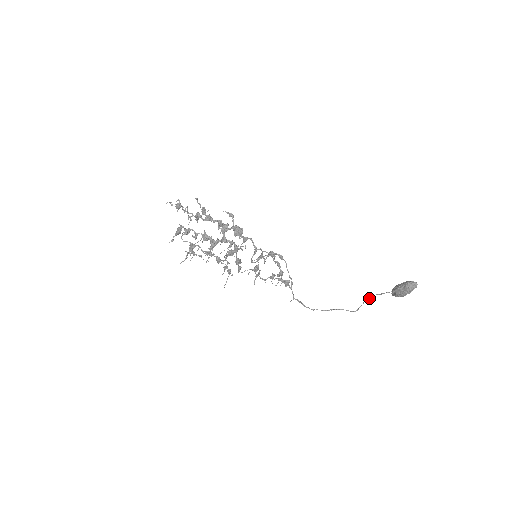
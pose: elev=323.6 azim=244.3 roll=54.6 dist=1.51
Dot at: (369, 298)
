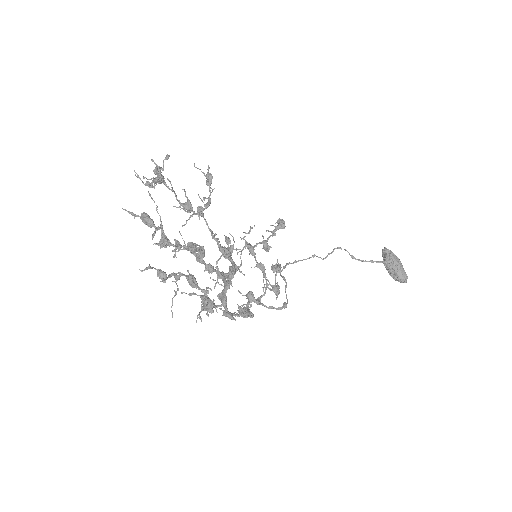
Dot at: occluded
